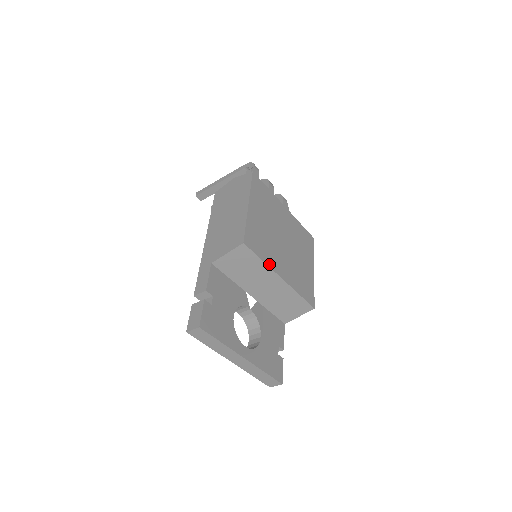
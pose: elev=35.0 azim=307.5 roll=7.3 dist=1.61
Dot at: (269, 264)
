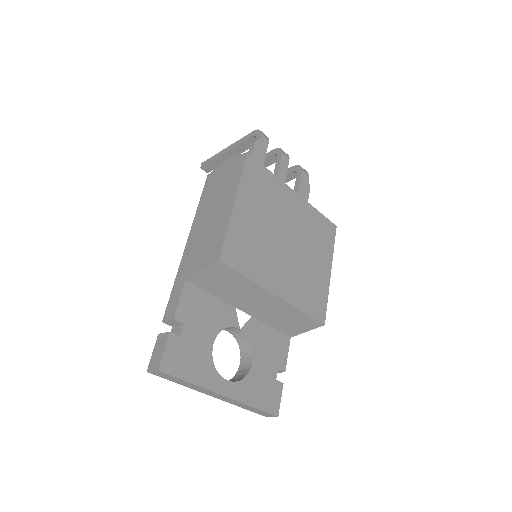
Dot at: (258, 281)
